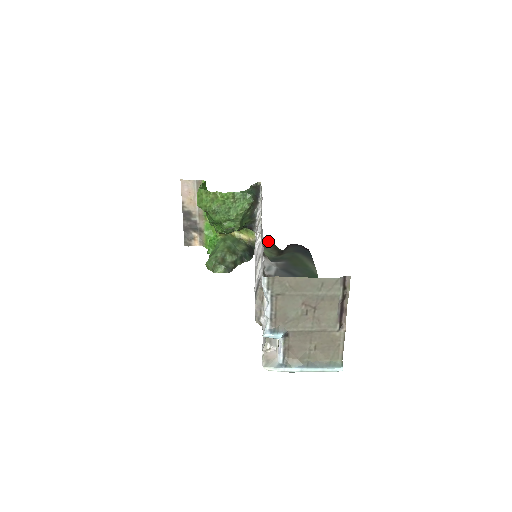
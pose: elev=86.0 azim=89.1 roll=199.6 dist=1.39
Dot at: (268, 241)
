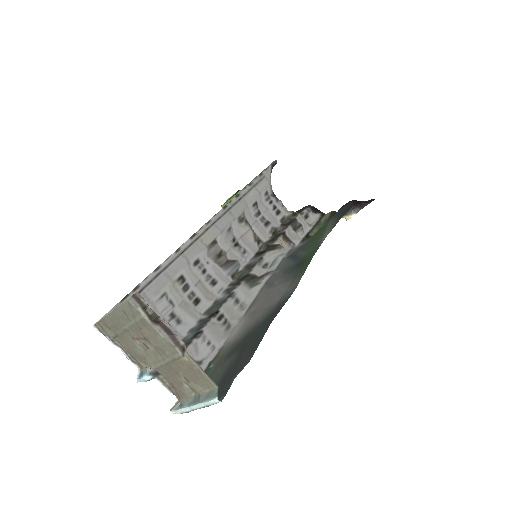
Dot at: (329, 212)
